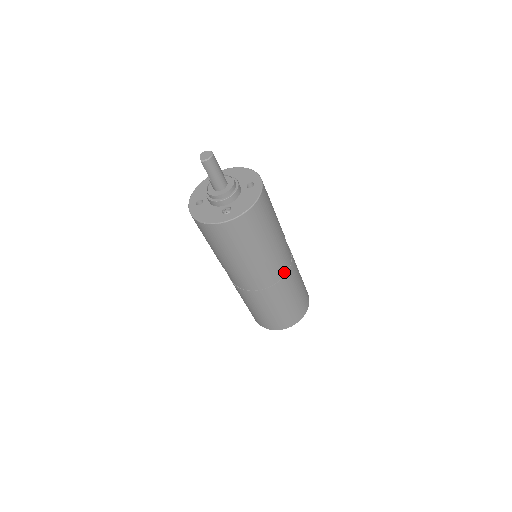
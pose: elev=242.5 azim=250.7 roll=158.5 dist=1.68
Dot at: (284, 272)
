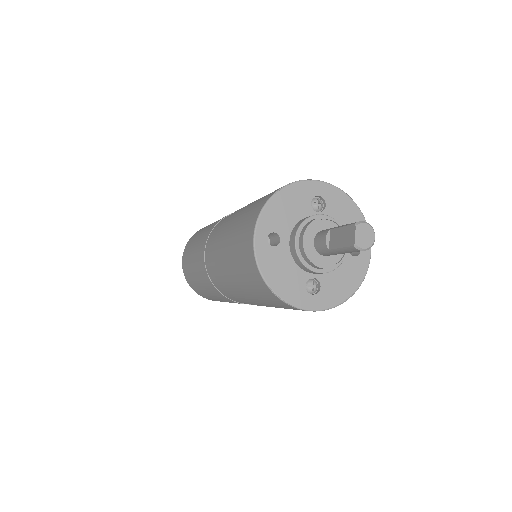
Dot at: occluded
